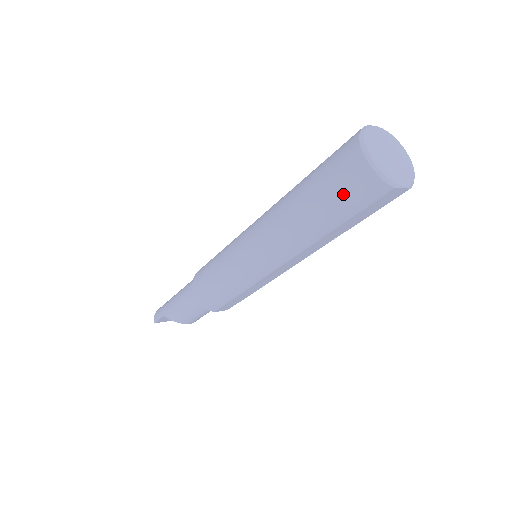
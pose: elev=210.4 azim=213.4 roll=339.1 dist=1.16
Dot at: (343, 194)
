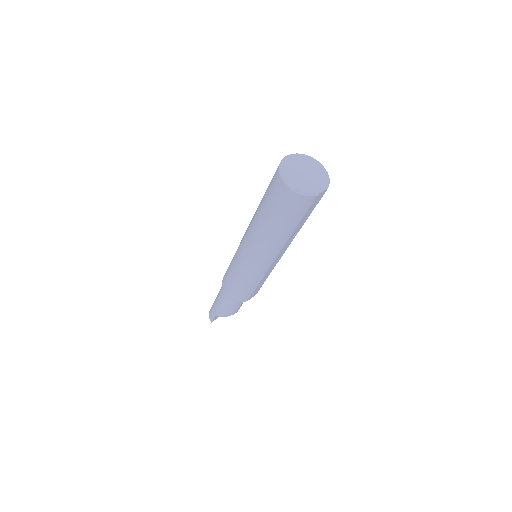
Dot at: (288, 211)
